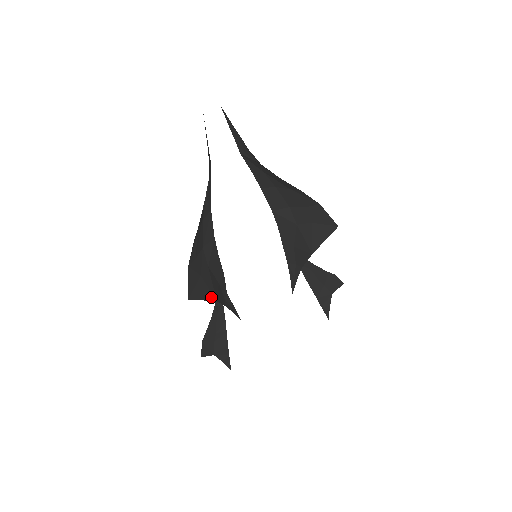
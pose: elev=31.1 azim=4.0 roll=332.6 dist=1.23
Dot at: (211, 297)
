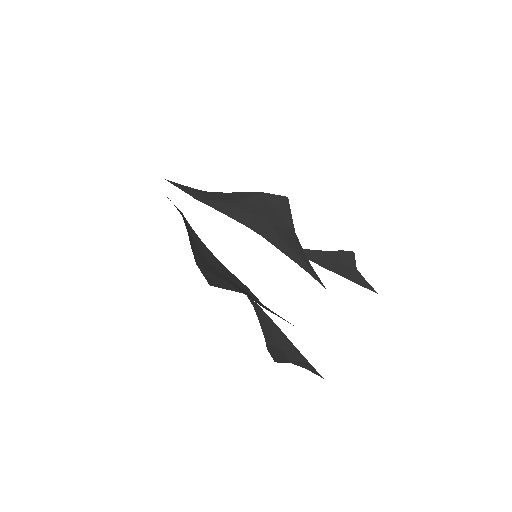
Dot at: (236, 290)
